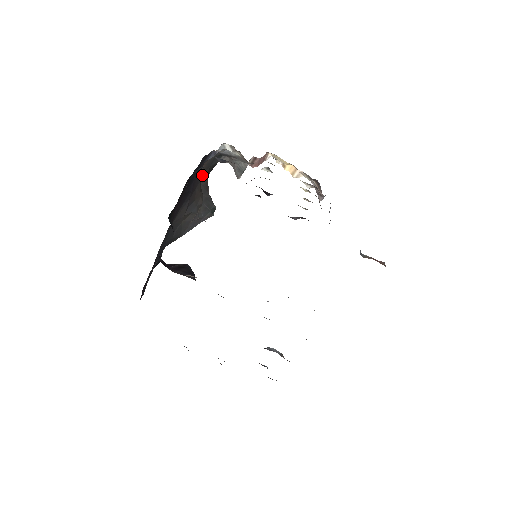
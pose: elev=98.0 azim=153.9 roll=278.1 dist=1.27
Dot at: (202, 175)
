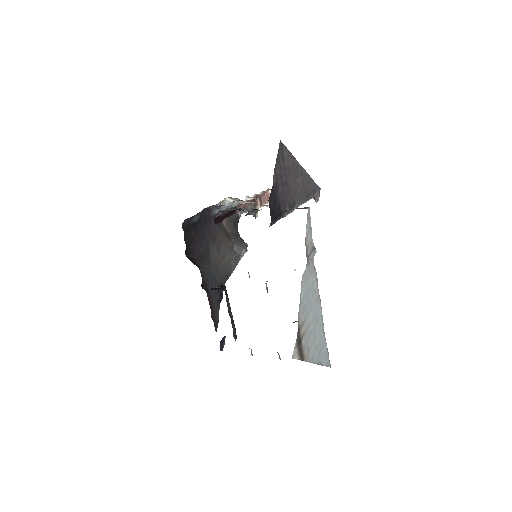
Dot at: (229, 227)
